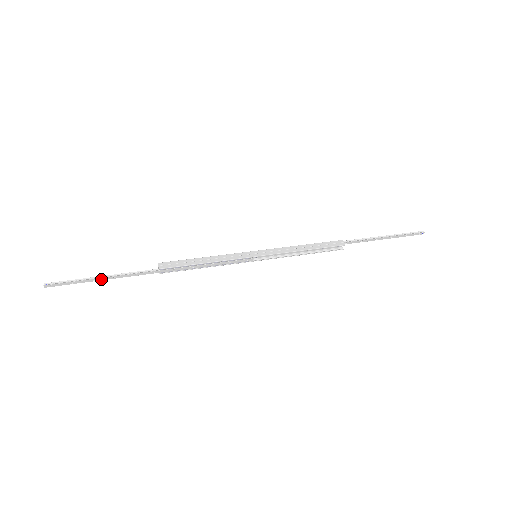
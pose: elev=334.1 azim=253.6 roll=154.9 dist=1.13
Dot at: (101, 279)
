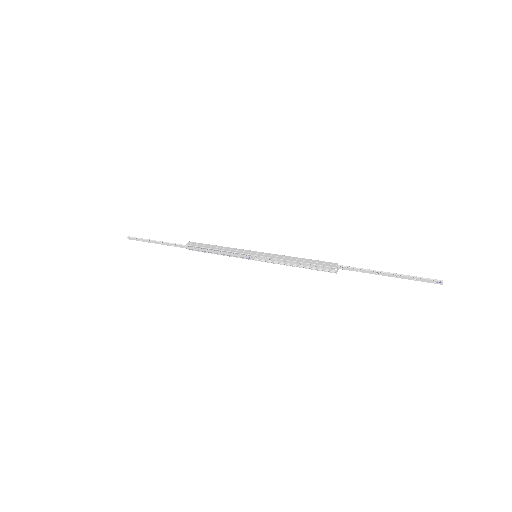
Dot at: (155, 242)
